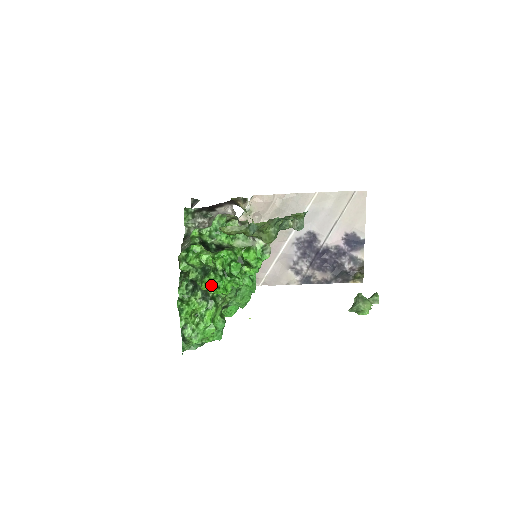
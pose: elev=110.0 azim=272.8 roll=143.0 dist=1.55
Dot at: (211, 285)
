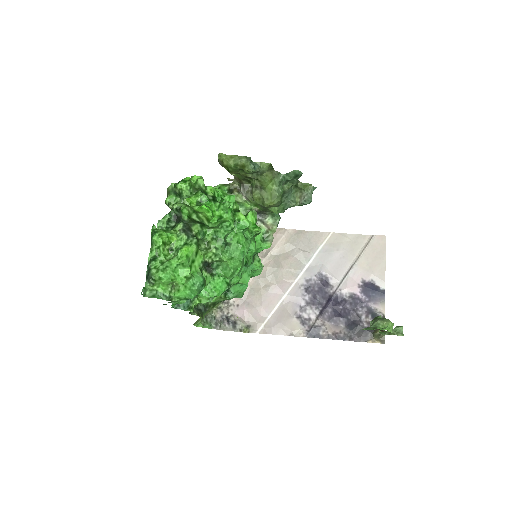
Dot at: (196, 203)
